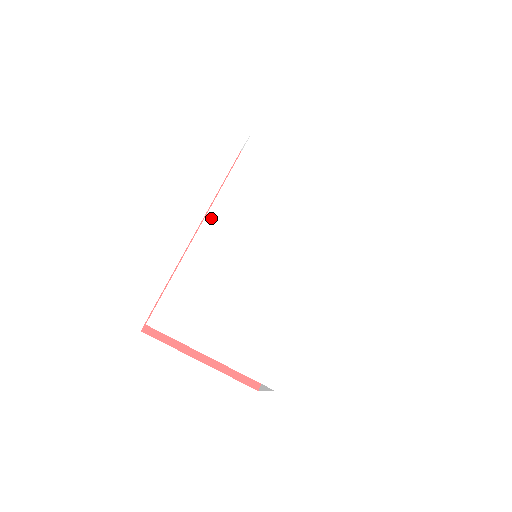
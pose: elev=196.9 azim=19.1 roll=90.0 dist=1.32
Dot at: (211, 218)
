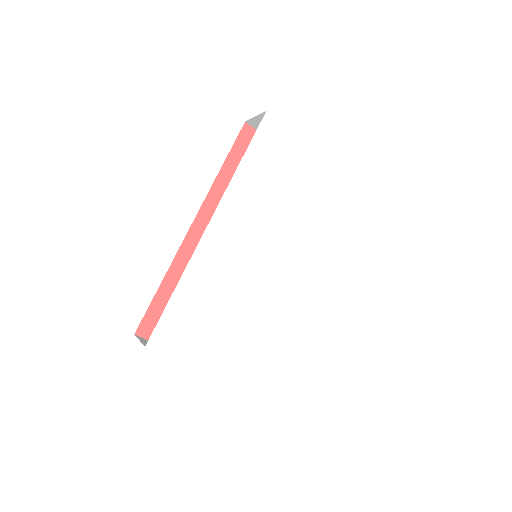
Dot at: (214, 225)
